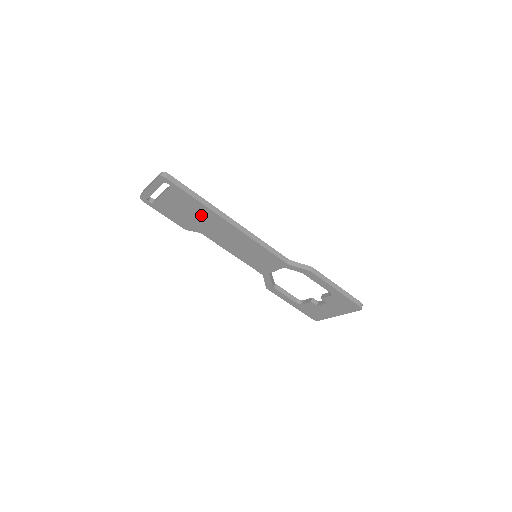
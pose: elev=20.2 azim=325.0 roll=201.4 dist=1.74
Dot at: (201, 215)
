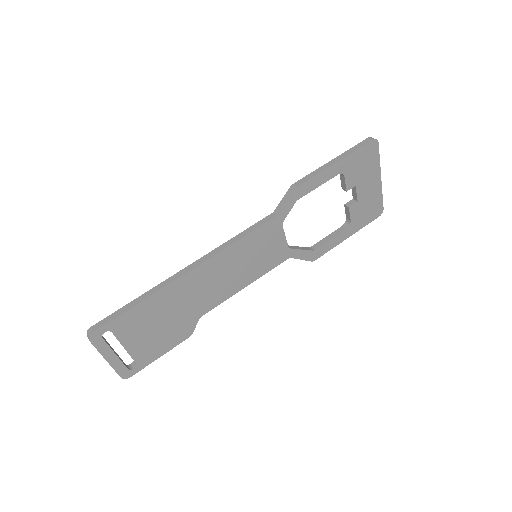
Dot at: (168, 306)
